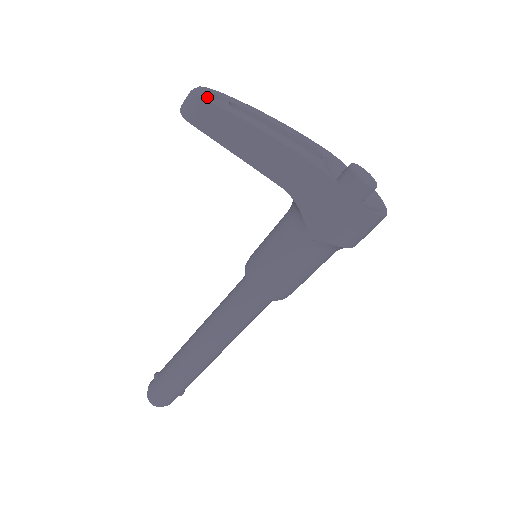
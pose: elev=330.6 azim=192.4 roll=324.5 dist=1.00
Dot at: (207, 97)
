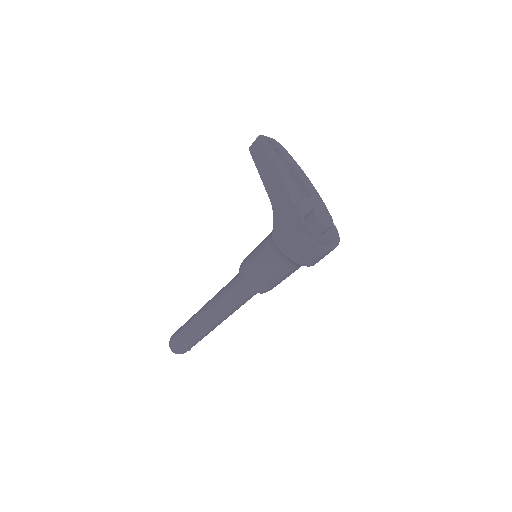
Dot at: (264, 140)
